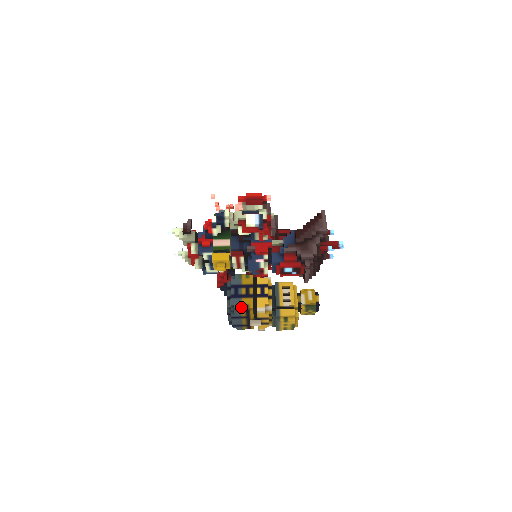
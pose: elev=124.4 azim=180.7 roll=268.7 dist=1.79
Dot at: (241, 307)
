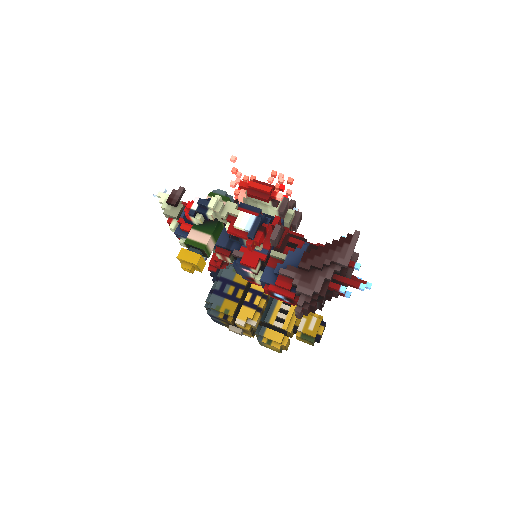
Dot at: (219, 310)
